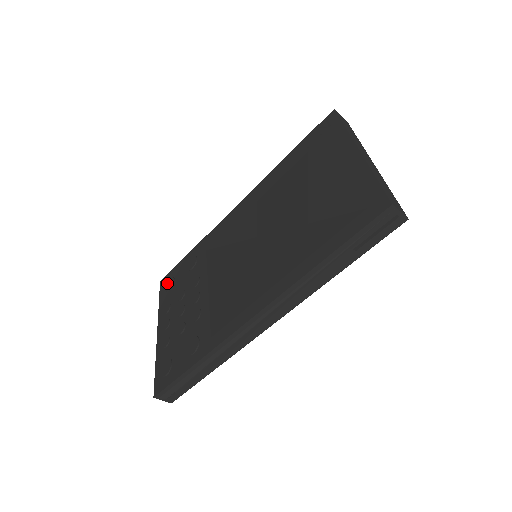
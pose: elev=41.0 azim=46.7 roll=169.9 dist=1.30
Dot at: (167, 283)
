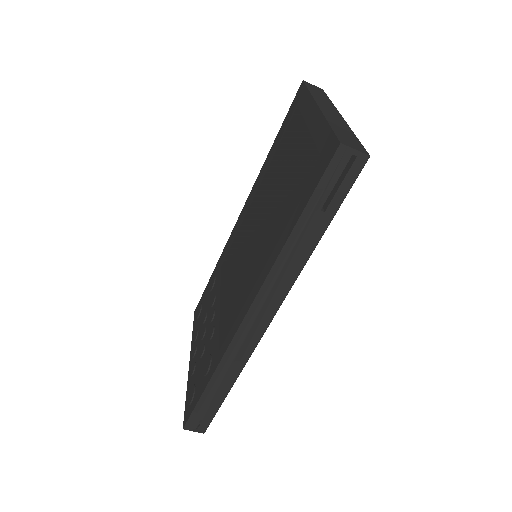
Dot at: (197, 311)
